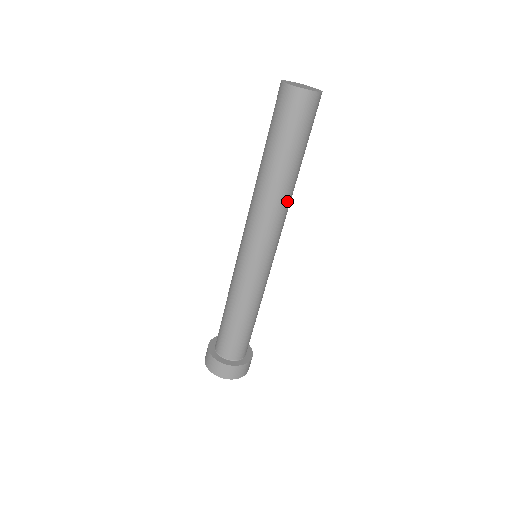
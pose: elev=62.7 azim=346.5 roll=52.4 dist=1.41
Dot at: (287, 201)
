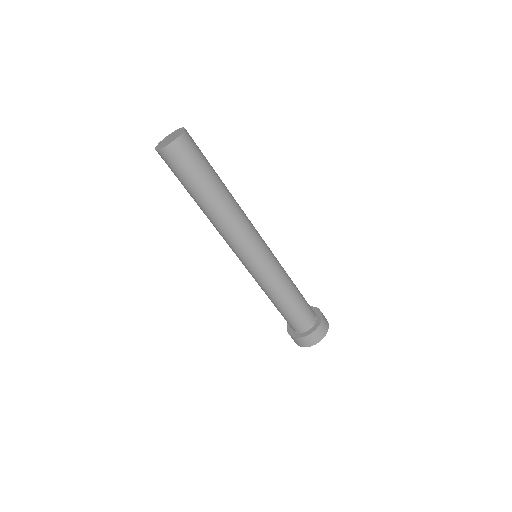
Dot at: (238, 204)
